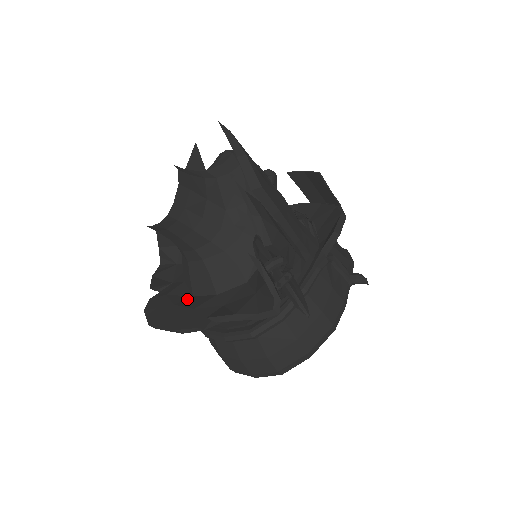
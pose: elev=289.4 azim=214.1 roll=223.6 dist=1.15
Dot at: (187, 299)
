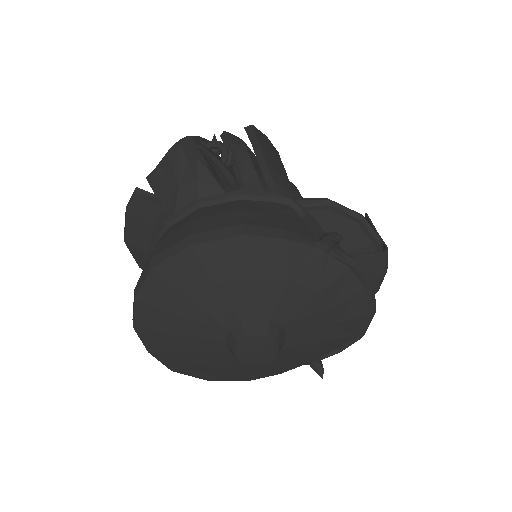
Dot at: occluded
